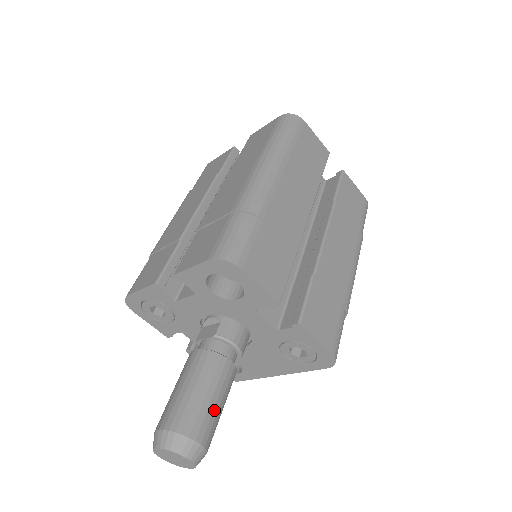
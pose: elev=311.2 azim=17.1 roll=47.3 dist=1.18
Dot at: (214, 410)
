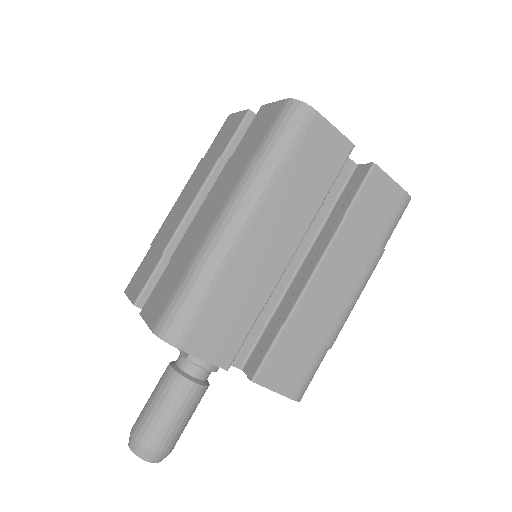
Dot at: (176, 426)
